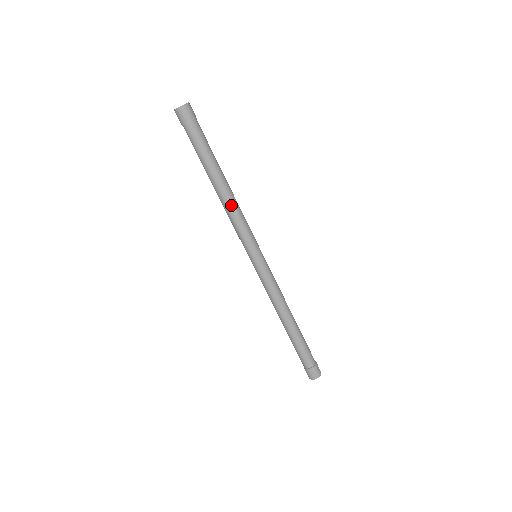
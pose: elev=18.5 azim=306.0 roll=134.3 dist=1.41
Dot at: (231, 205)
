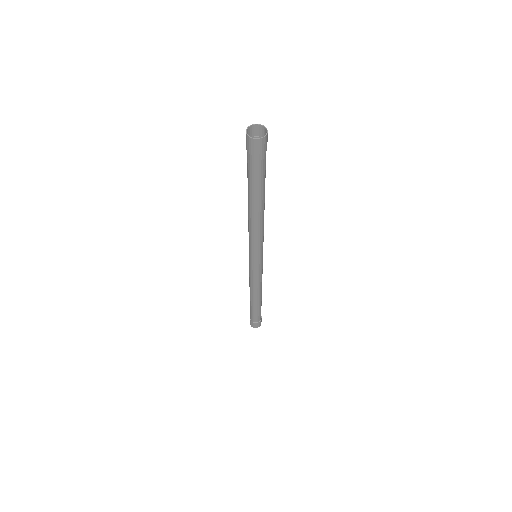
Dot at: (261, 224)
